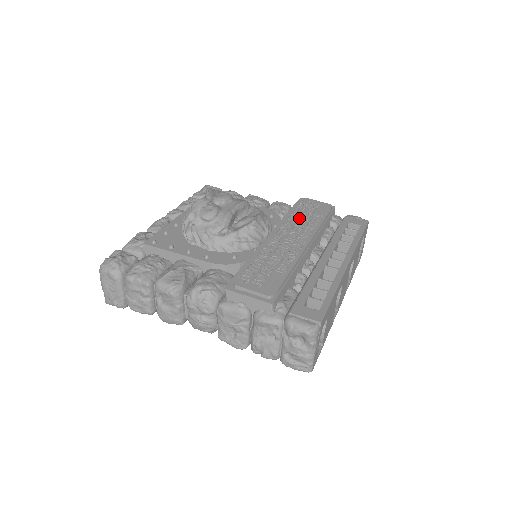
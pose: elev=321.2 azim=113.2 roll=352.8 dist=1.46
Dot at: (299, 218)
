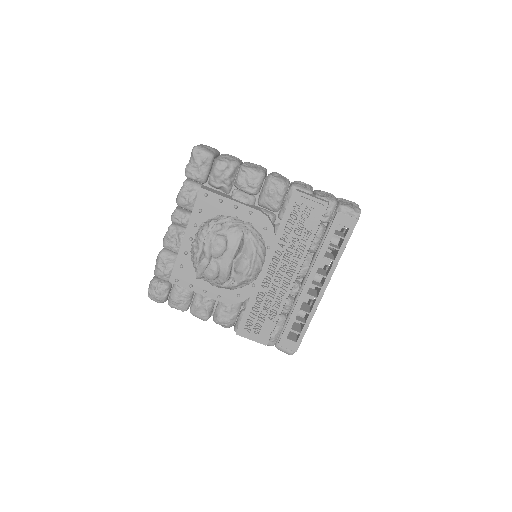
Dot at: (289, 240)
